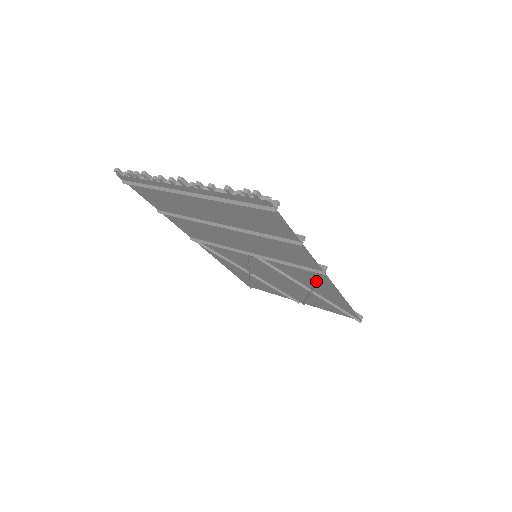
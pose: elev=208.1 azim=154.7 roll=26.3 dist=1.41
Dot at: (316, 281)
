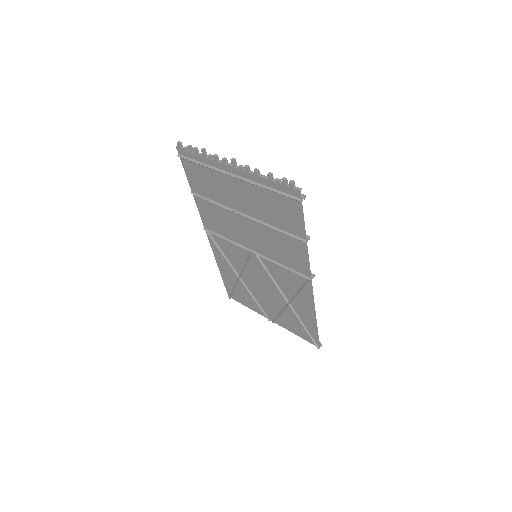
Dot at: (299, 290)
